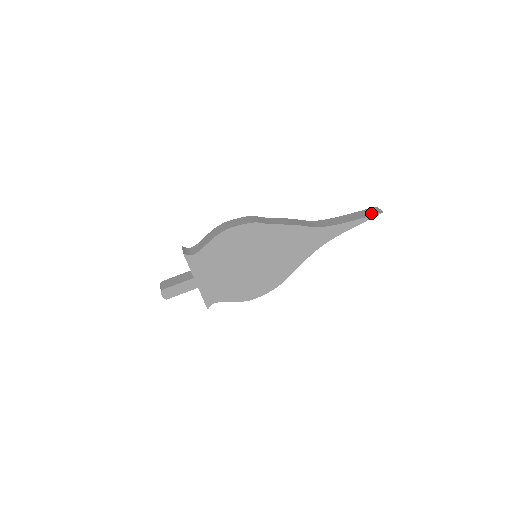
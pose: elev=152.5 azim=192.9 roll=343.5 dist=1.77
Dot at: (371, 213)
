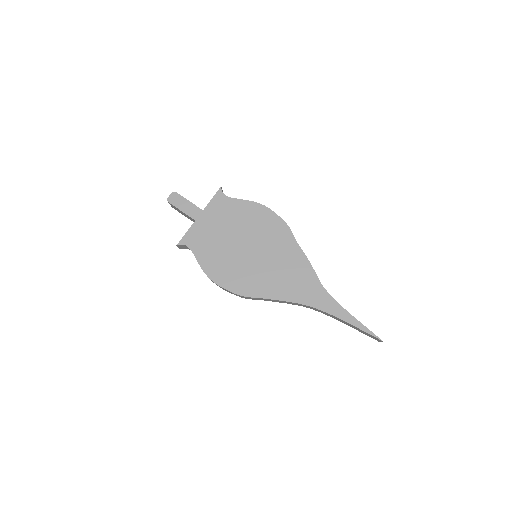
Dot at: (372, 332)
